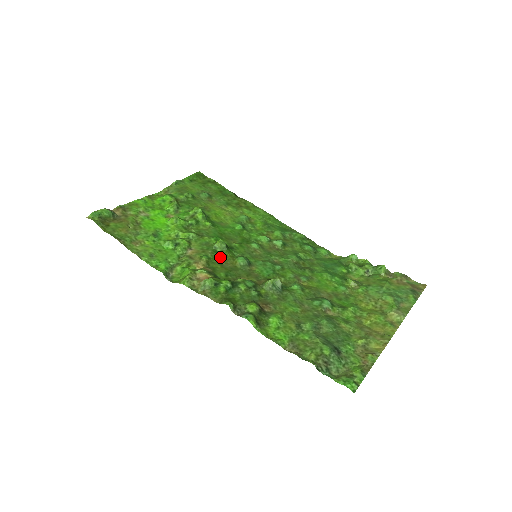
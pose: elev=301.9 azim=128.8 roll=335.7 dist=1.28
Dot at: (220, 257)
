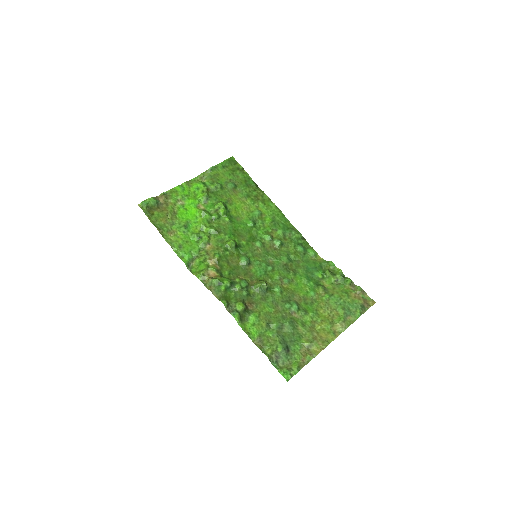
Dot at: (229, 255)
